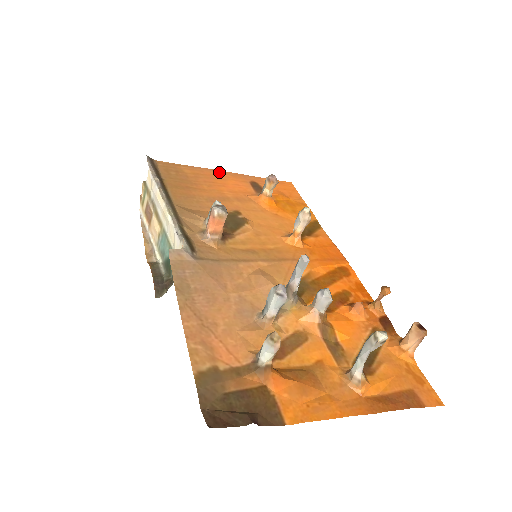
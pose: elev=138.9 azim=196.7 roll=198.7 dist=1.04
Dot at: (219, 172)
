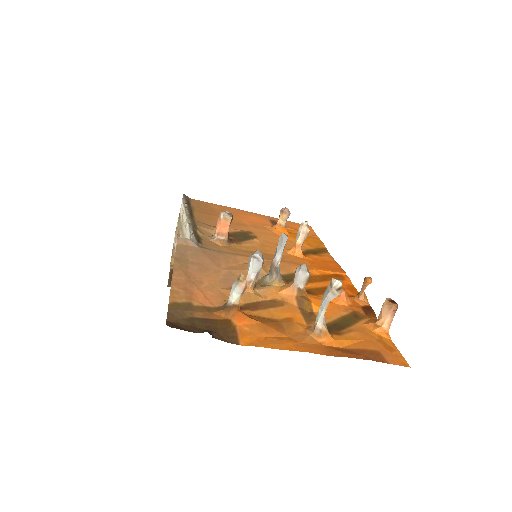
Dot at: (244, 211)
